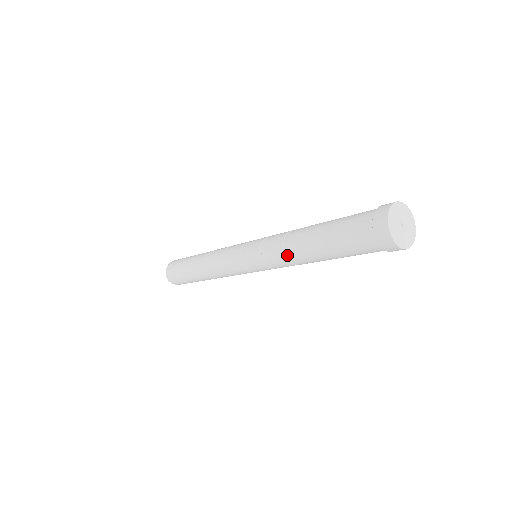
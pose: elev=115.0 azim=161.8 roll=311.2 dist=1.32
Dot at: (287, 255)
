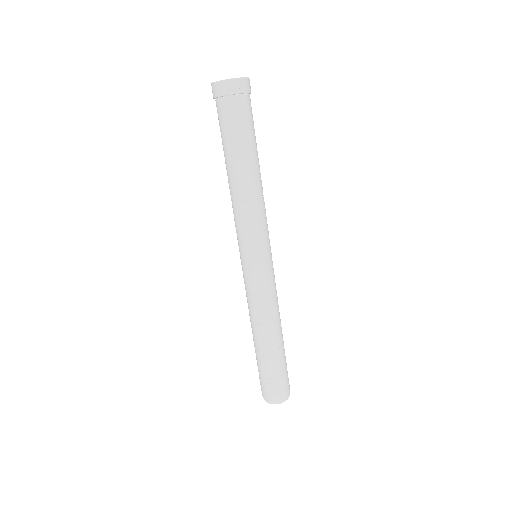
Dot at: (248, 200)
